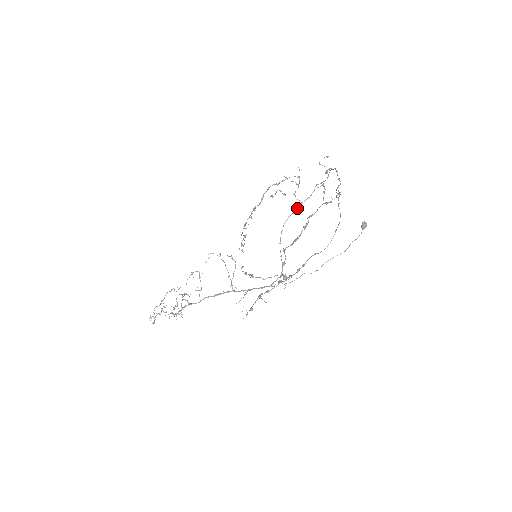
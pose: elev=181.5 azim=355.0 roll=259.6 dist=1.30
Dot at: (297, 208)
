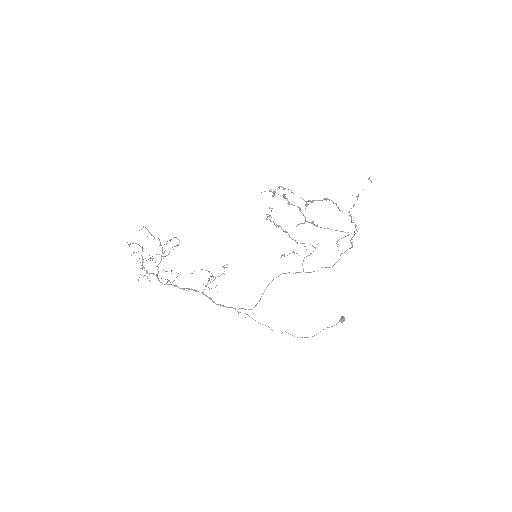
Dot at: (298, 272)
